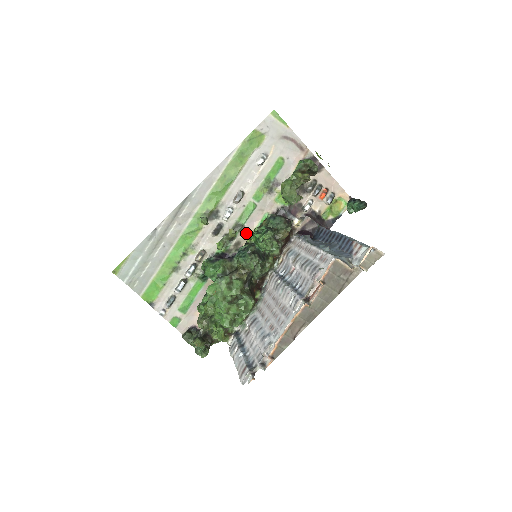
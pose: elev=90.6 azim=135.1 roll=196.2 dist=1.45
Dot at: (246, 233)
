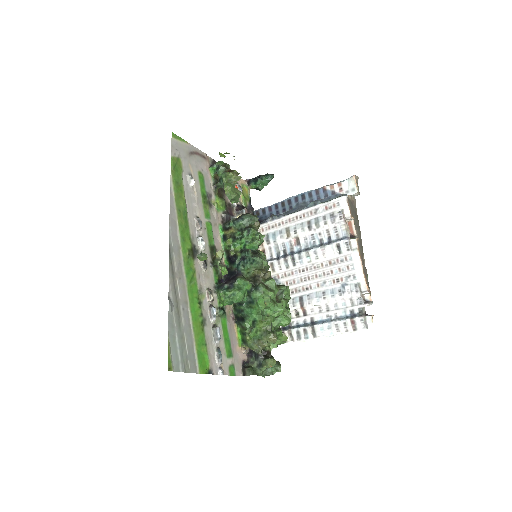
Dot at: occluded
